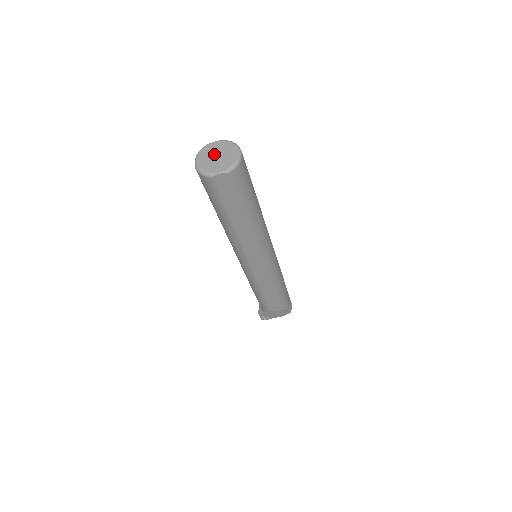
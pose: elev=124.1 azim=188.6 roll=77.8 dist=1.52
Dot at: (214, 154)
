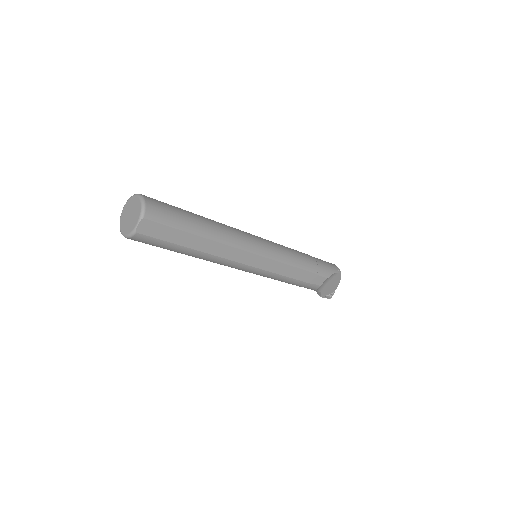
Dot at: (127, 216)
